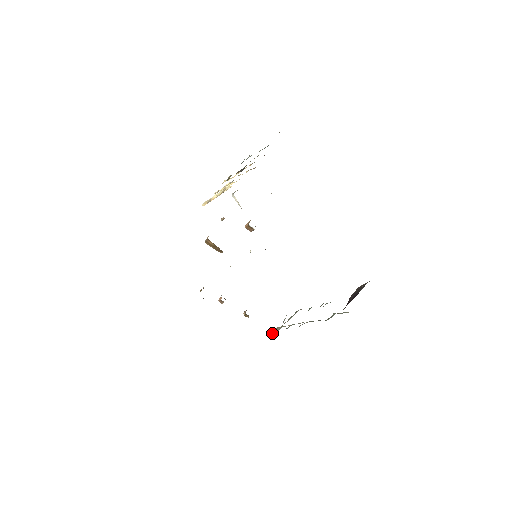
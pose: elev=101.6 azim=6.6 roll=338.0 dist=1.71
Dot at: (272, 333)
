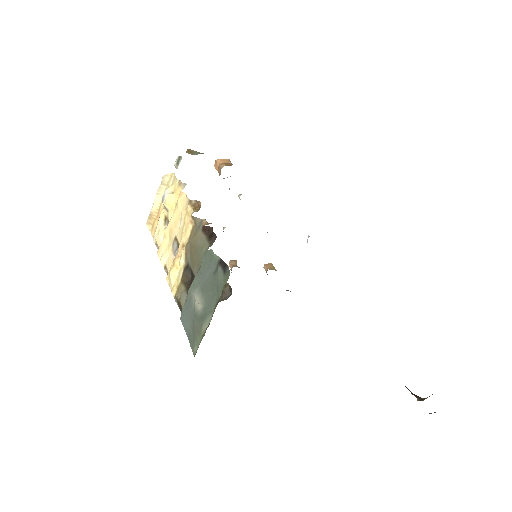
Dot at: occluded
